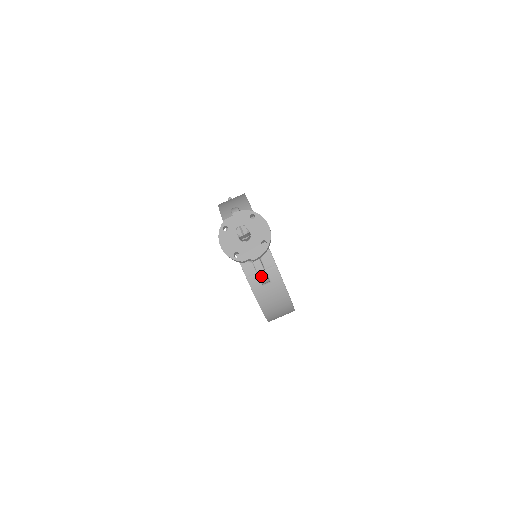
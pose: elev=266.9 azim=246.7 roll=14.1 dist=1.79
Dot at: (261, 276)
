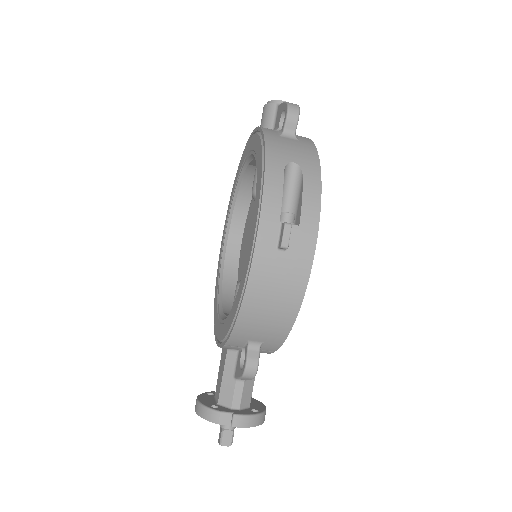
Dot at: occluded
